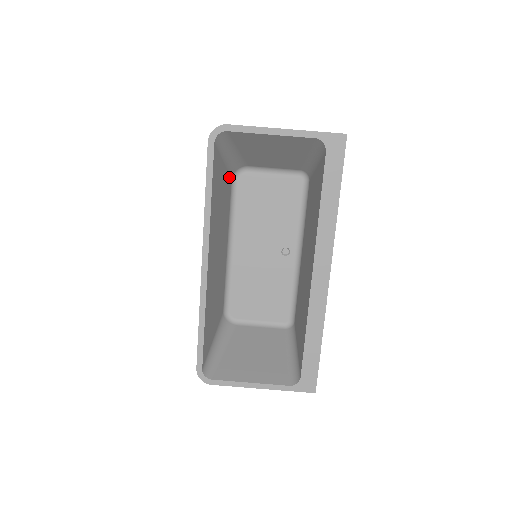
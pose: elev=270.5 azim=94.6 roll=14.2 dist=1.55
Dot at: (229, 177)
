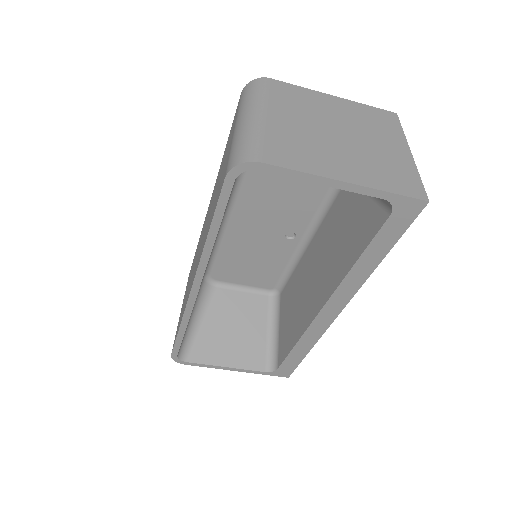
Dot at: occluded
